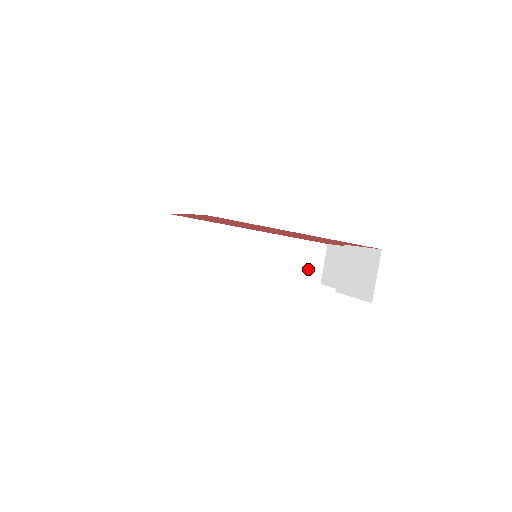
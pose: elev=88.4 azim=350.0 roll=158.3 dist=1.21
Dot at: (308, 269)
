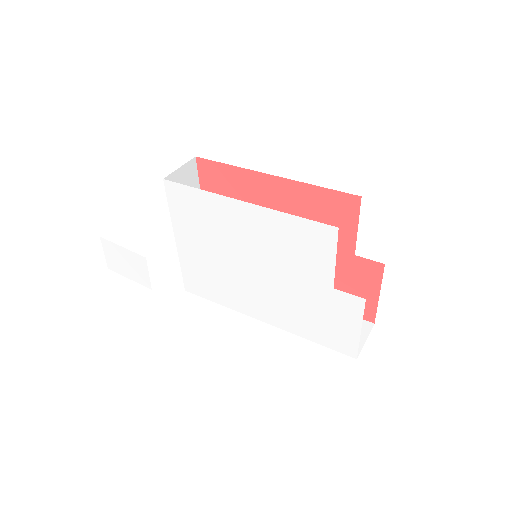
Dot at: occluded
